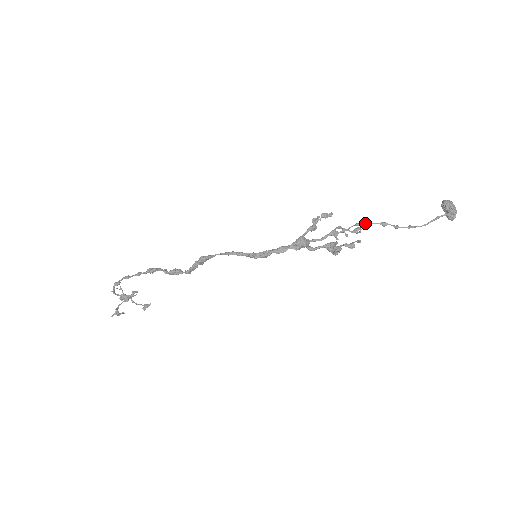
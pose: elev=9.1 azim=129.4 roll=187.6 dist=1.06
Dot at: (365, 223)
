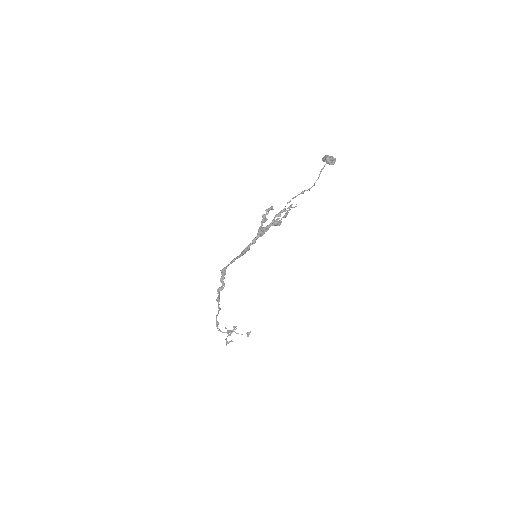
Dot at: occluded
